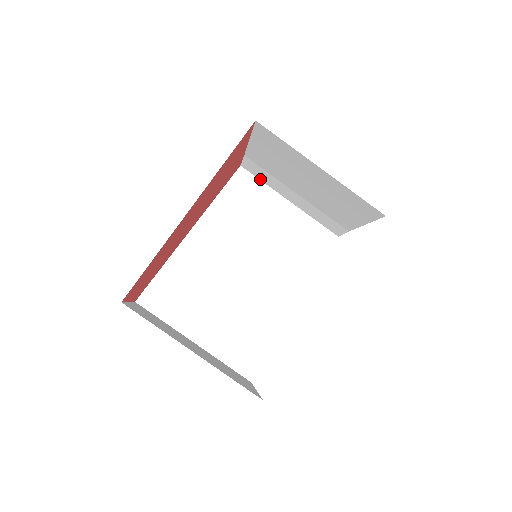
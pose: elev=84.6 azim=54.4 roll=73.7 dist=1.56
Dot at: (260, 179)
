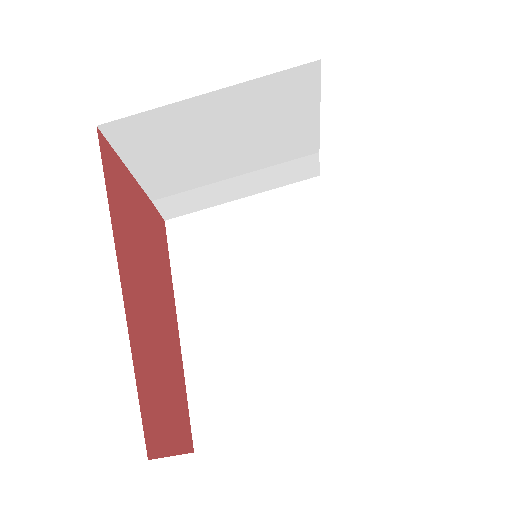
Dot at: (194, 211)
